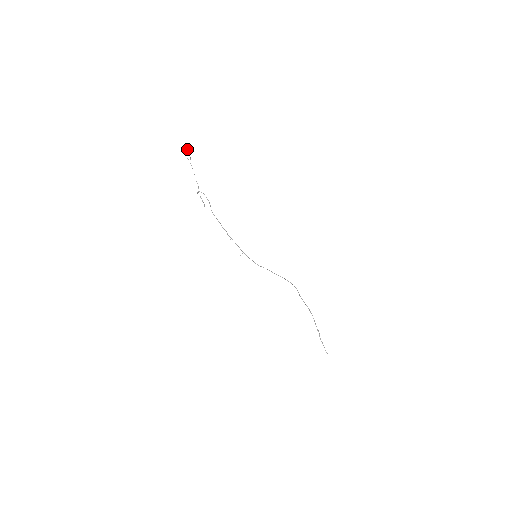
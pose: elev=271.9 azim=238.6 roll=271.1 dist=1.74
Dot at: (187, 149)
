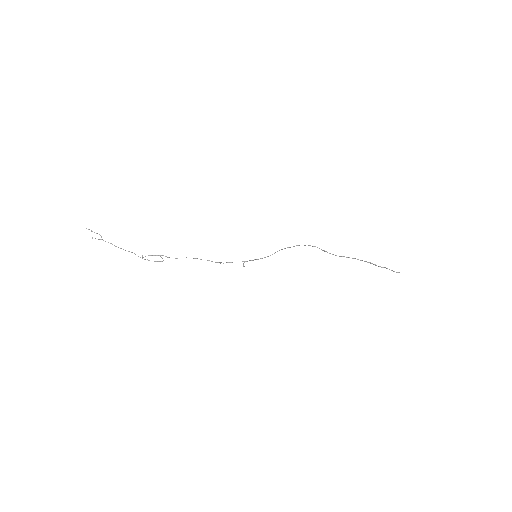
Dot at: (88, 229)
